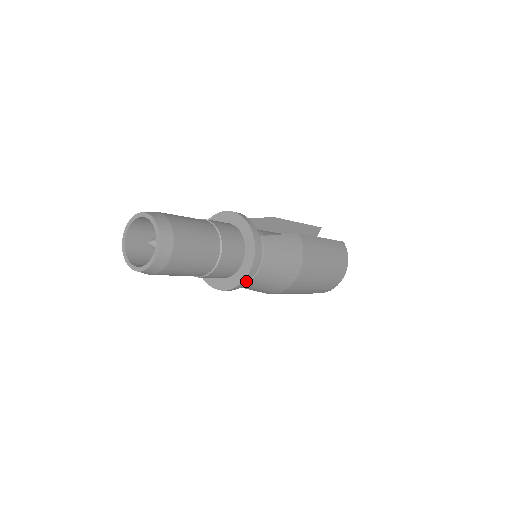
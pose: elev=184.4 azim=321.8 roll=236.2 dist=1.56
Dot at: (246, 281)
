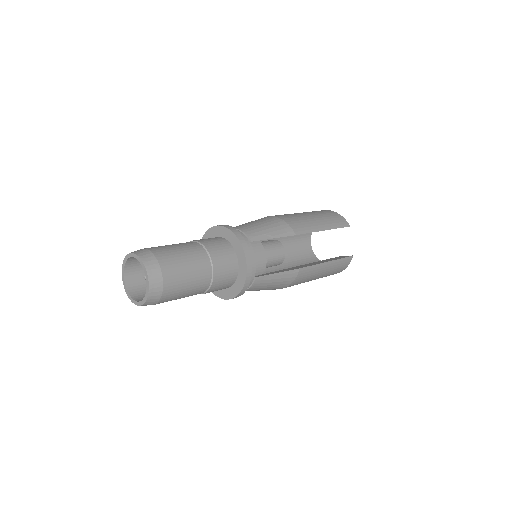
Dot at: occluded
